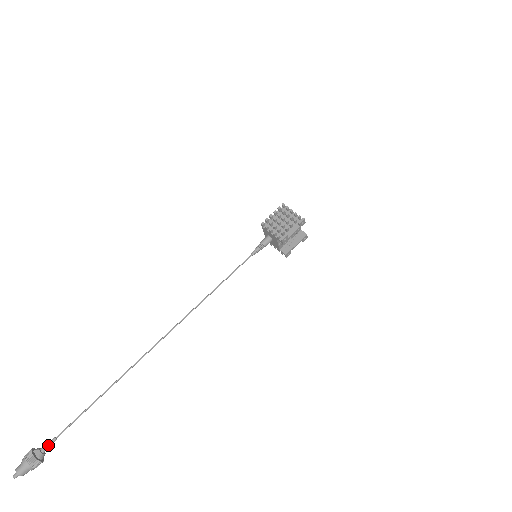
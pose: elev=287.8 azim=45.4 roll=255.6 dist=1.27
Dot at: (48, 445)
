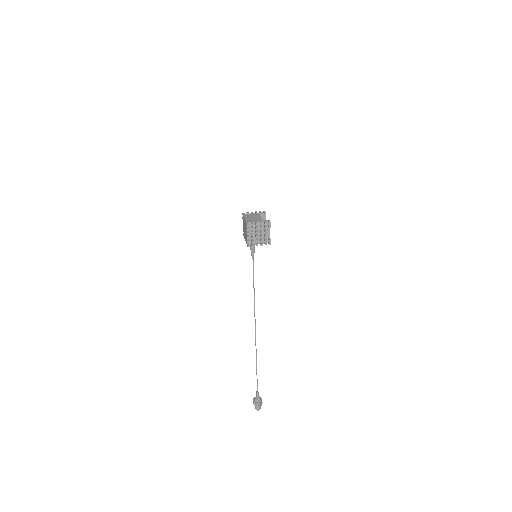
Dot at: (258, 395)
